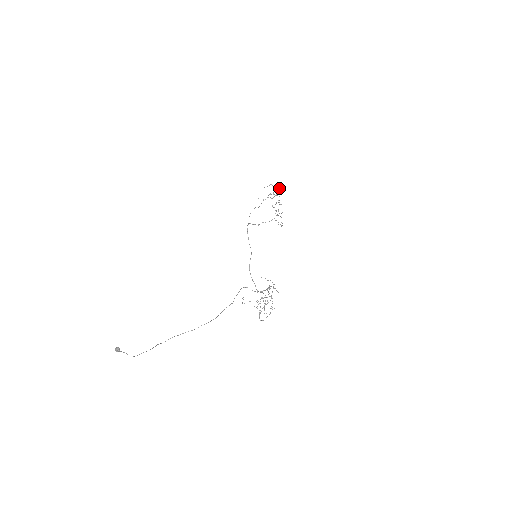
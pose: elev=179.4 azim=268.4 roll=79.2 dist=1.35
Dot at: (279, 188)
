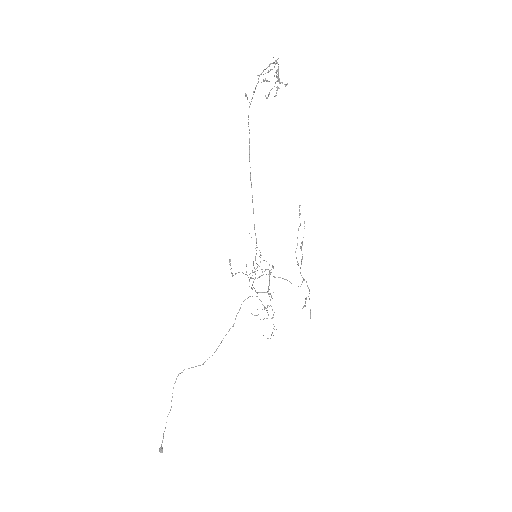
Dot at: (286, 85)
